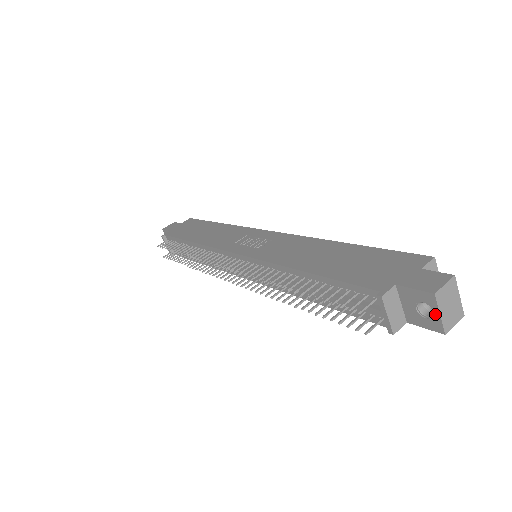
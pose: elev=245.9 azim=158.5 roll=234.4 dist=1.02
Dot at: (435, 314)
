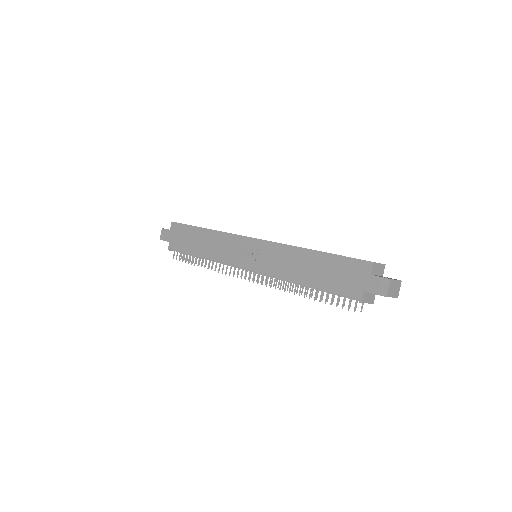
Dot at: occluded
